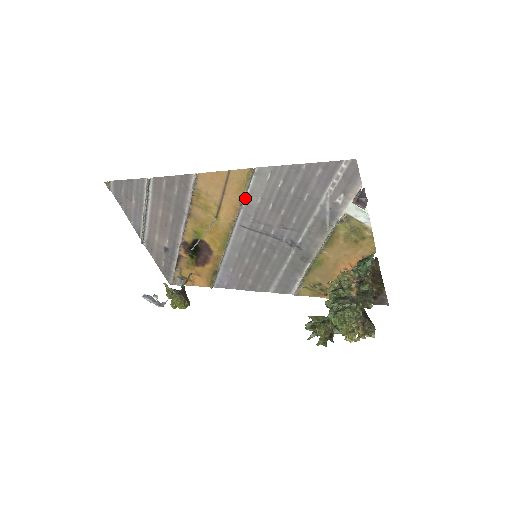
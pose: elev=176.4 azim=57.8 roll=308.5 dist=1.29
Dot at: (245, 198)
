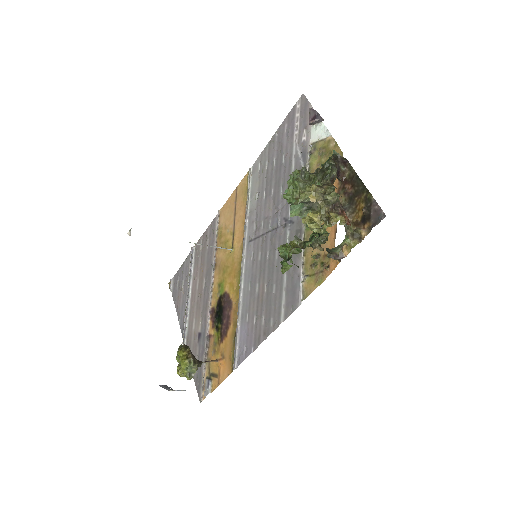
Dot at: (248, 205)
